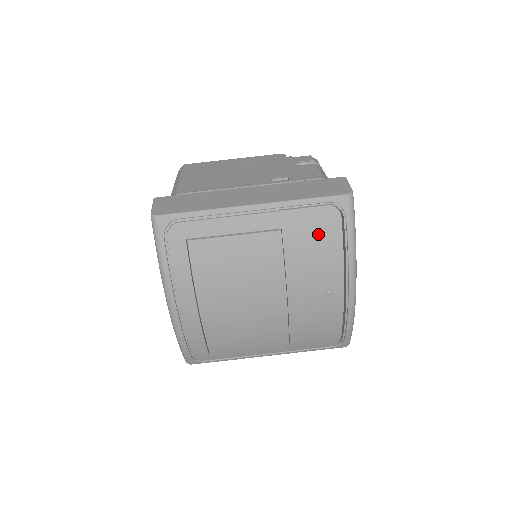
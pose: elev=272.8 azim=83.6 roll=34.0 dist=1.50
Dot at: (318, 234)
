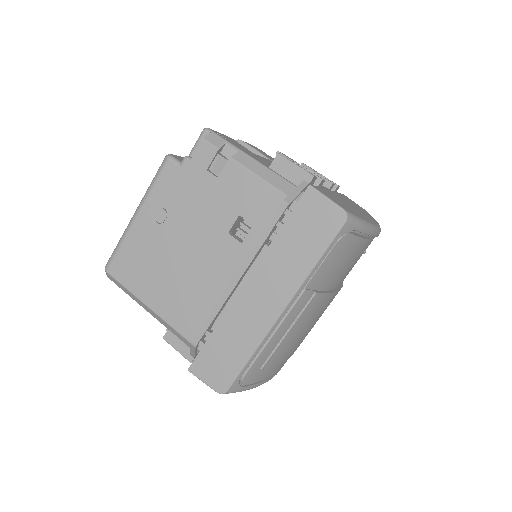
Dot at: (342, 259)
